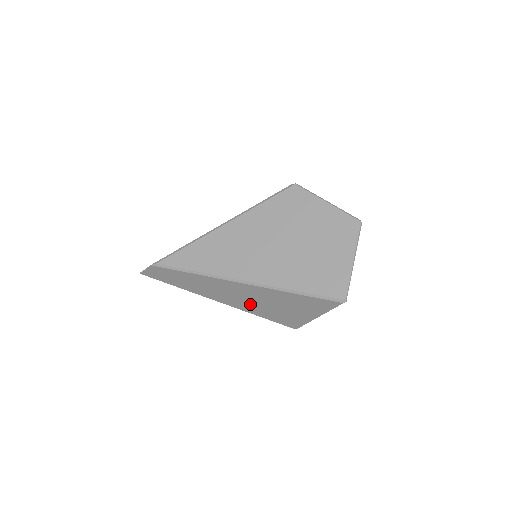
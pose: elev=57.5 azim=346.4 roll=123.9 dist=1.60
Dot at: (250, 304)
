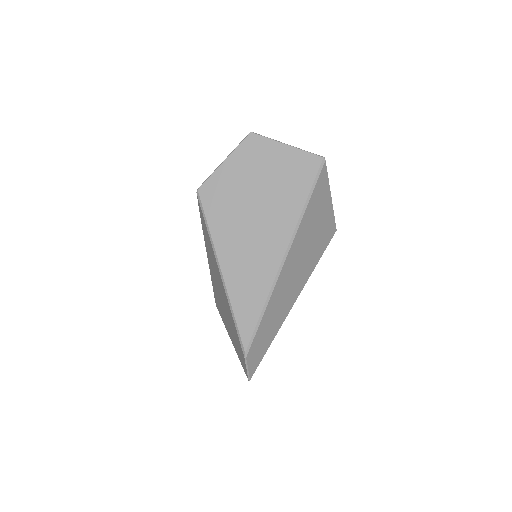
Dot at: (305, 265)
